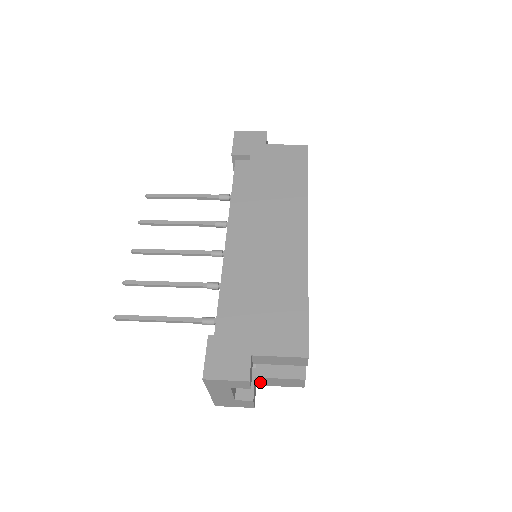
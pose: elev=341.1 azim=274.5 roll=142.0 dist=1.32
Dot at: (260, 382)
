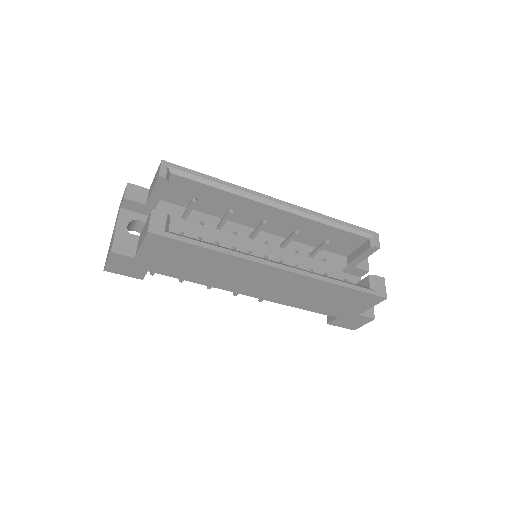
Dot at: occluded
